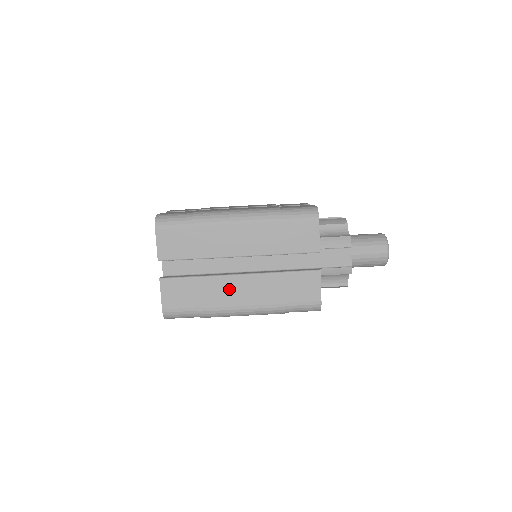
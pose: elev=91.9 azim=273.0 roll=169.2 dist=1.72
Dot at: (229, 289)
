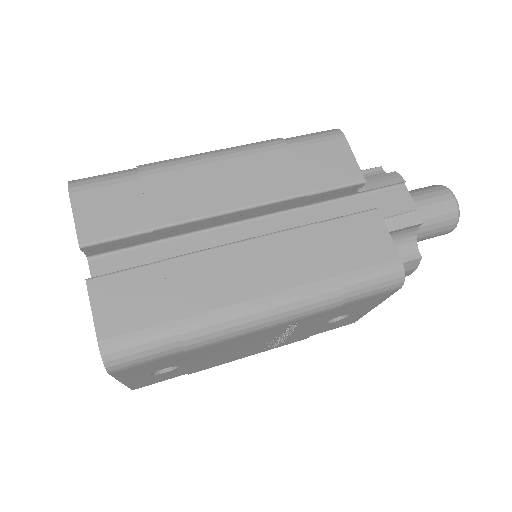
Dot at: (229, 270)
